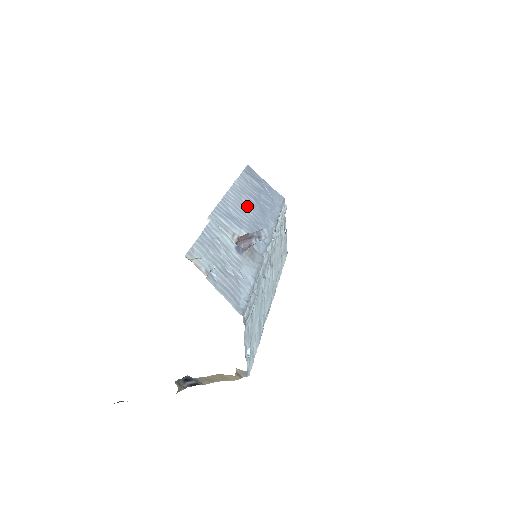
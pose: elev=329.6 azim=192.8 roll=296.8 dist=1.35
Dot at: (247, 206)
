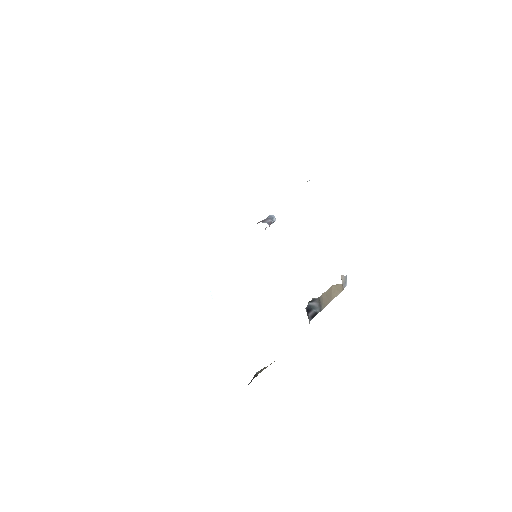
Dot at: occluded
